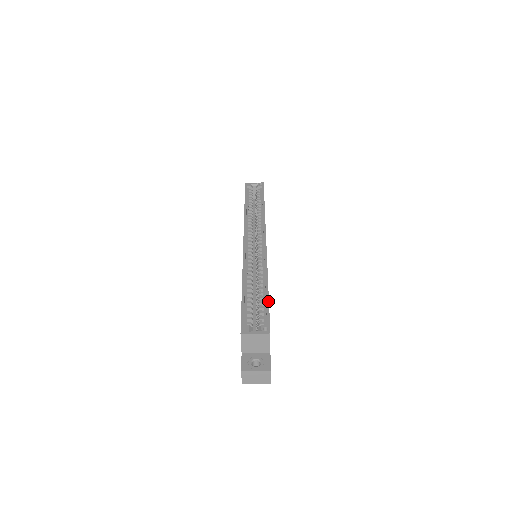
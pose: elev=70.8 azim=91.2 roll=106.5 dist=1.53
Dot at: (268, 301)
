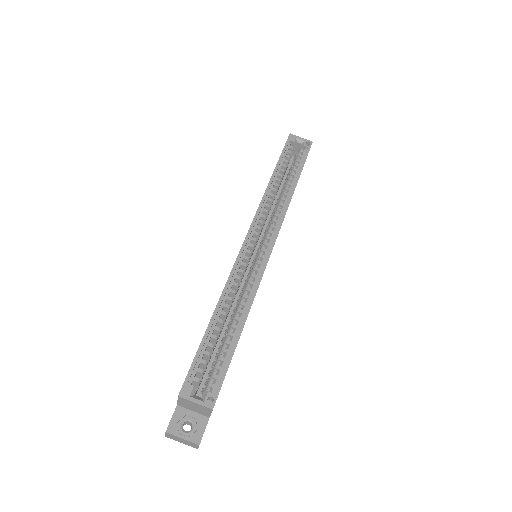
Dot at: (232, 355)
